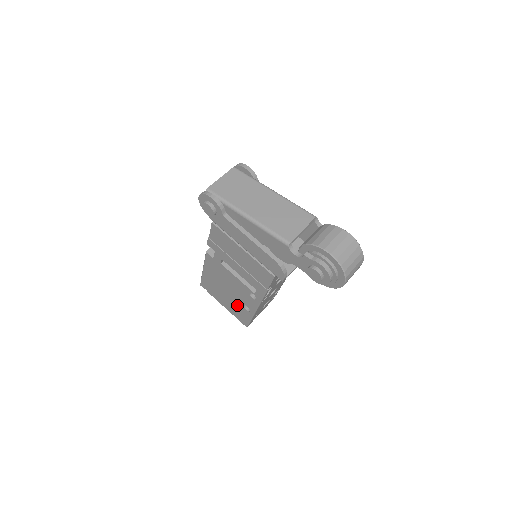
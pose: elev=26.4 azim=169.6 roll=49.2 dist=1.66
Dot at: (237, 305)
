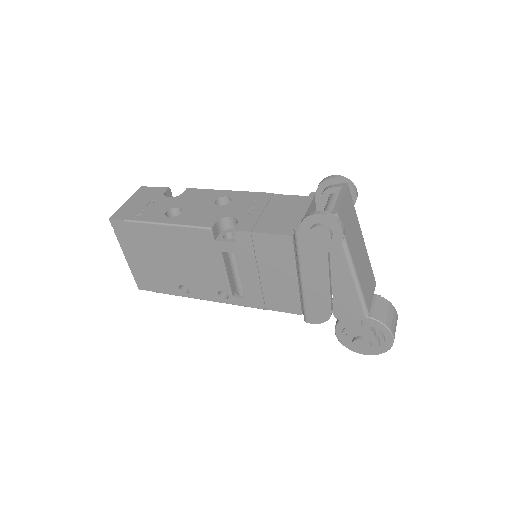
Dot at: (167, 276)
